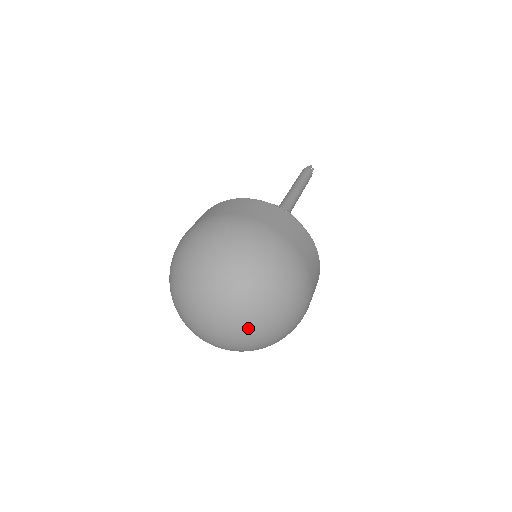
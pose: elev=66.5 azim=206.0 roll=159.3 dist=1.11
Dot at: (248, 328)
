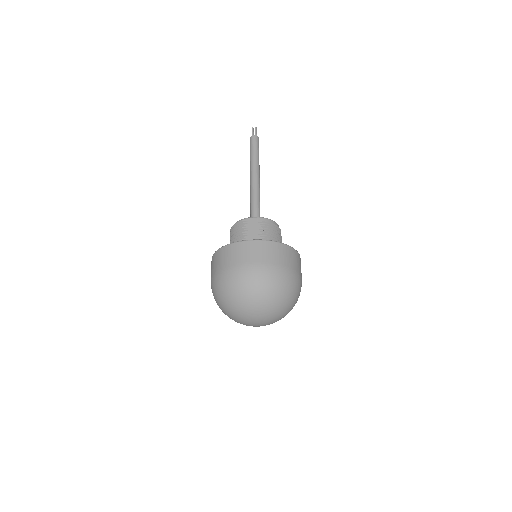
Dot at: occluded
